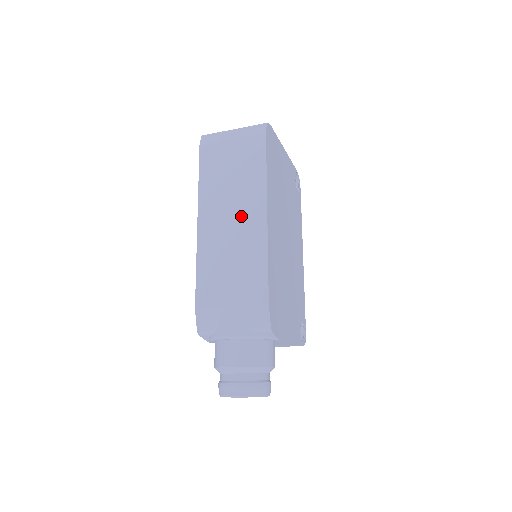
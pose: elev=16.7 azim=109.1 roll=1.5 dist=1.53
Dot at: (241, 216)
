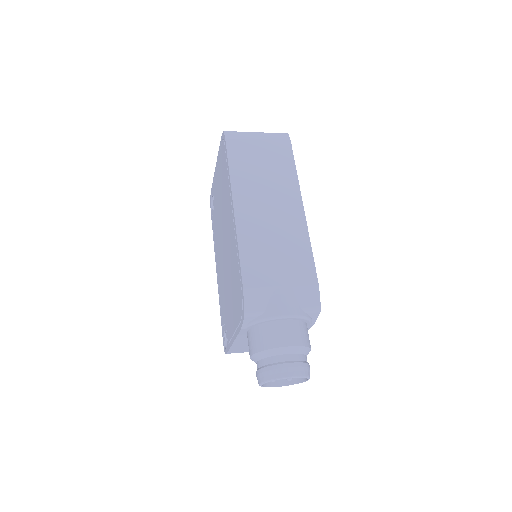
Dot at: (279, 206)
